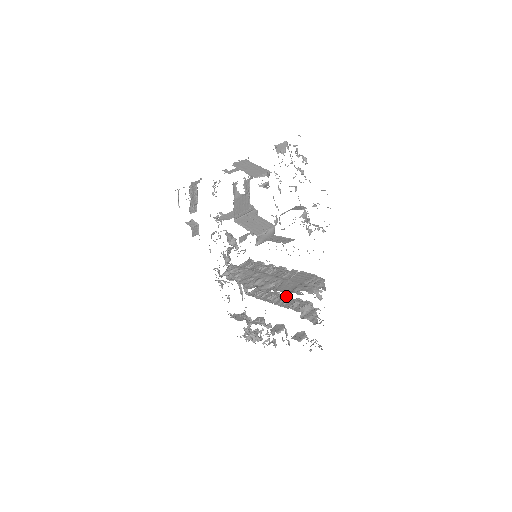
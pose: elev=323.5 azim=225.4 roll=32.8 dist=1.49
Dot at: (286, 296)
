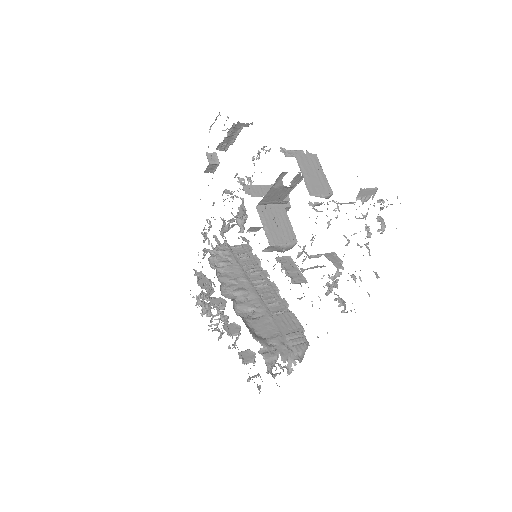
Dot at: occluded
